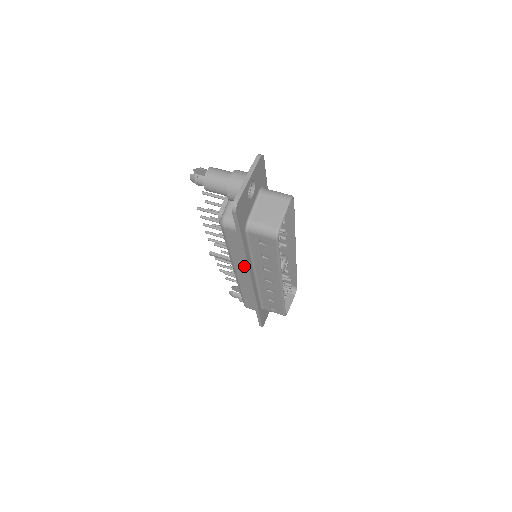
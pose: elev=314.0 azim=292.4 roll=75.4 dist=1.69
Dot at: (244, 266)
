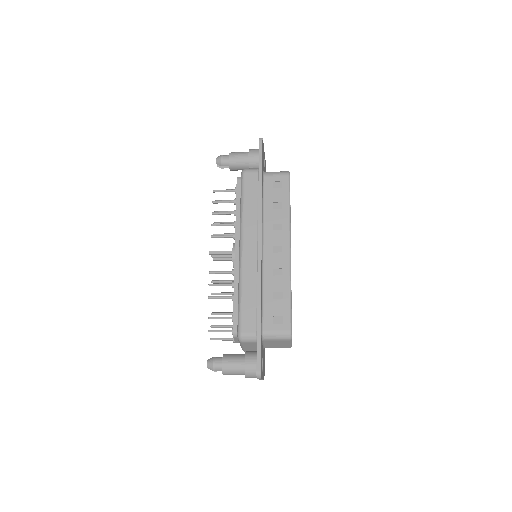
Dot at: (254, 227)
